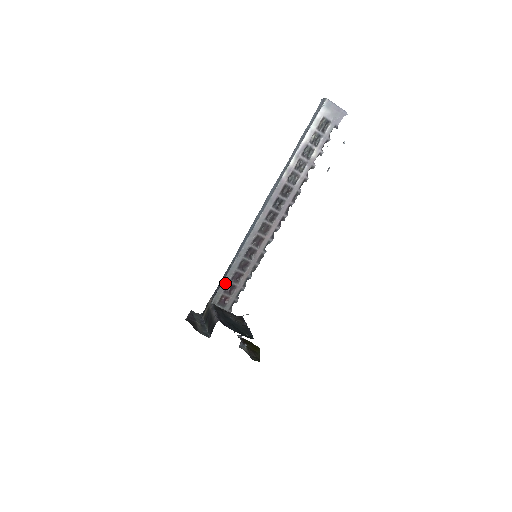
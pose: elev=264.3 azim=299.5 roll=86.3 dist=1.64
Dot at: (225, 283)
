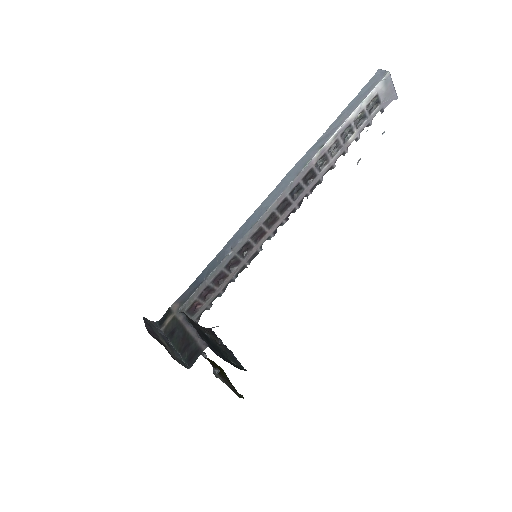
Dot at: (204, 285)
